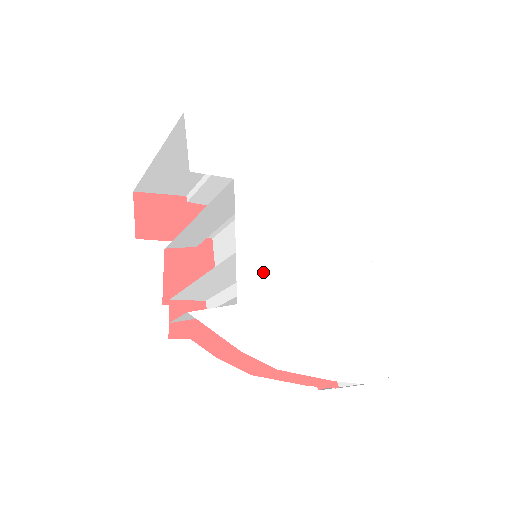
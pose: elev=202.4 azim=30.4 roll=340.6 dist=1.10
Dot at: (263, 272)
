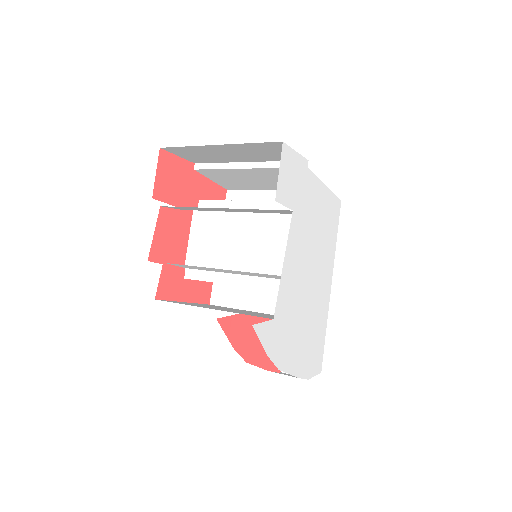
Dot at: (289, 293)
